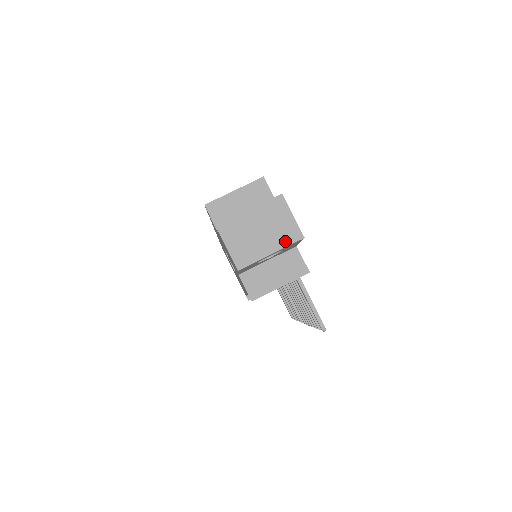
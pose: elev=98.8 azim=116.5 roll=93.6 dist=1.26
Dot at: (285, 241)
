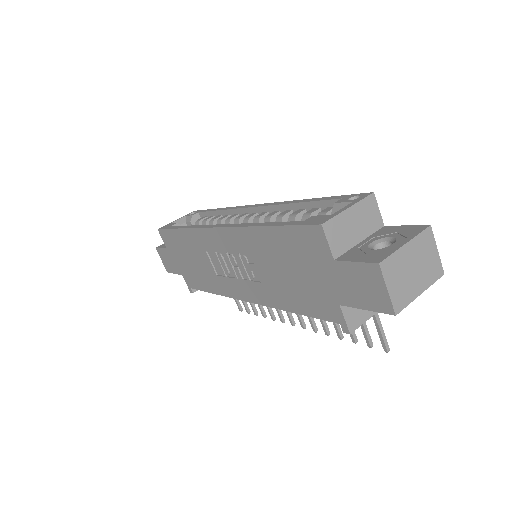
Dot at: (431, 278)
